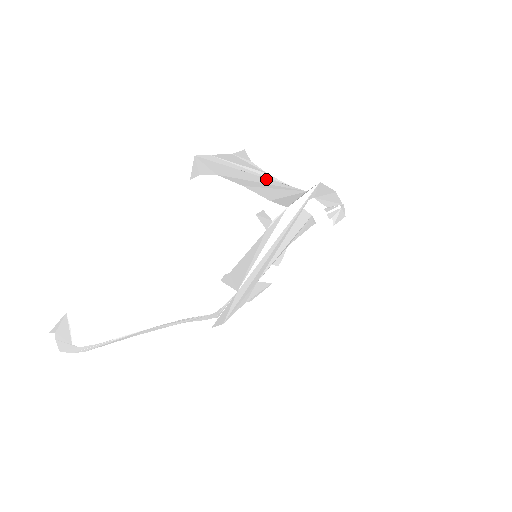
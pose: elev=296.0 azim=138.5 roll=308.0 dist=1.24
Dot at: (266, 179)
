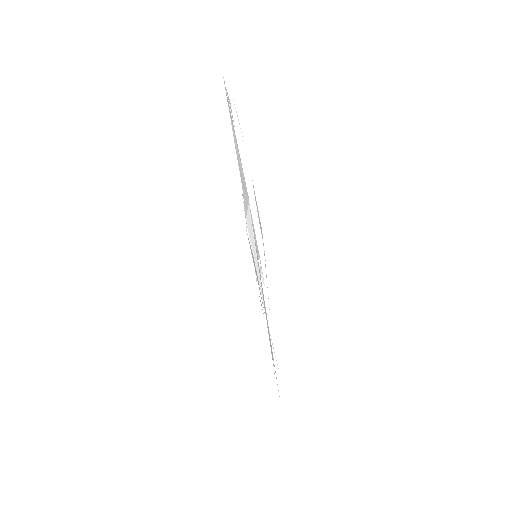
Dot at: (238, 151)
